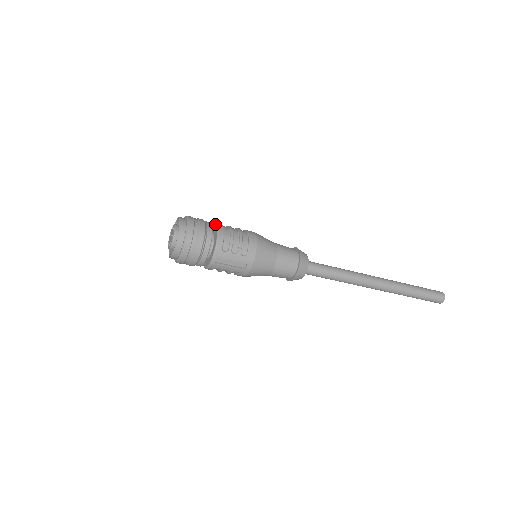
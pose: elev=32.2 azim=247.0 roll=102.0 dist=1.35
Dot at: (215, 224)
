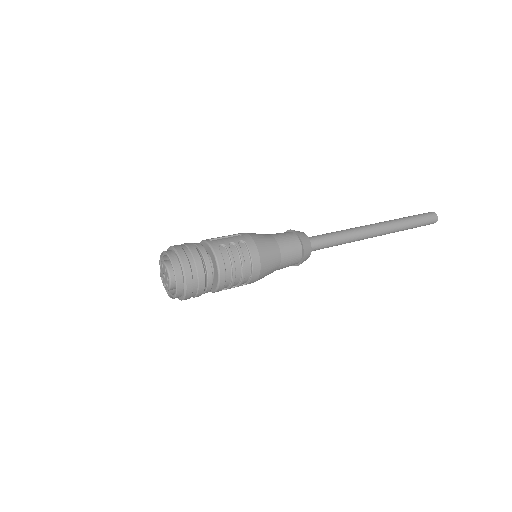
Dot at: (216, 266)
